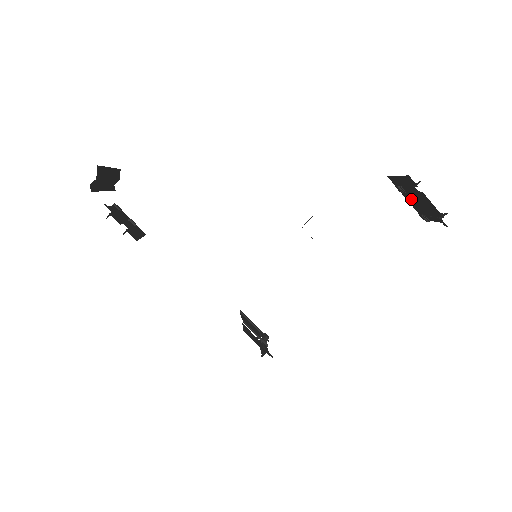
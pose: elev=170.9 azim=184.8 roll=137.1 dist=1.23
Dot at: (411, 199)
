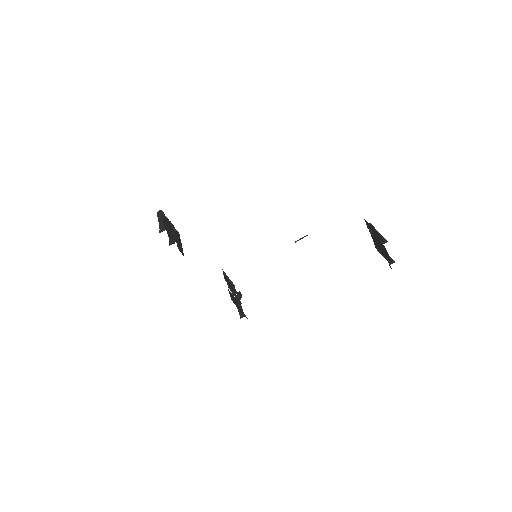
Dot at: (374, 238)
